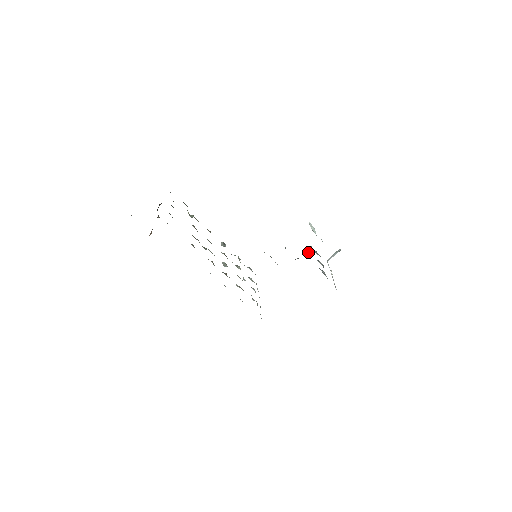
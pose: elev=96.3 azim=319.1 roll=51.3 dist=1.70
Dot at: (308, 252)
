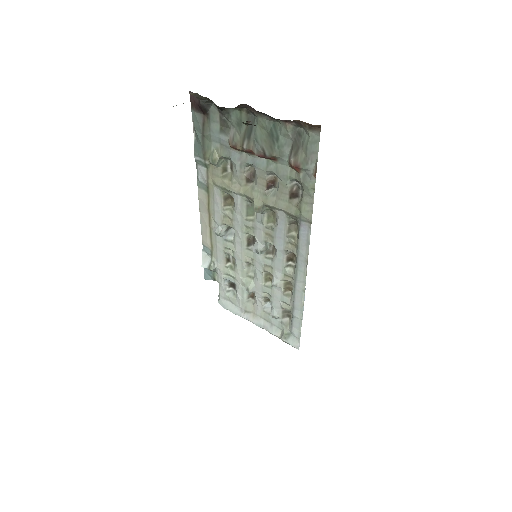
Dot at: occluded
